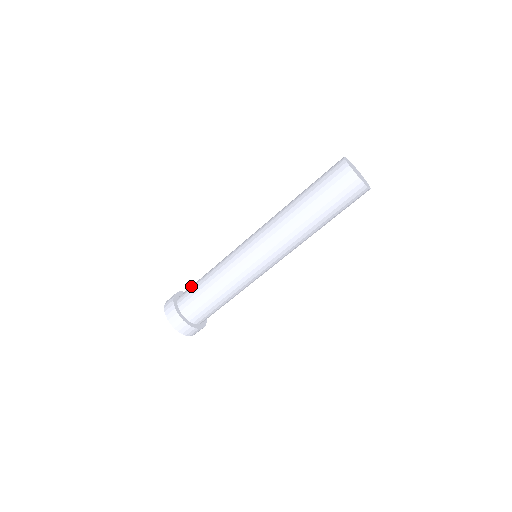
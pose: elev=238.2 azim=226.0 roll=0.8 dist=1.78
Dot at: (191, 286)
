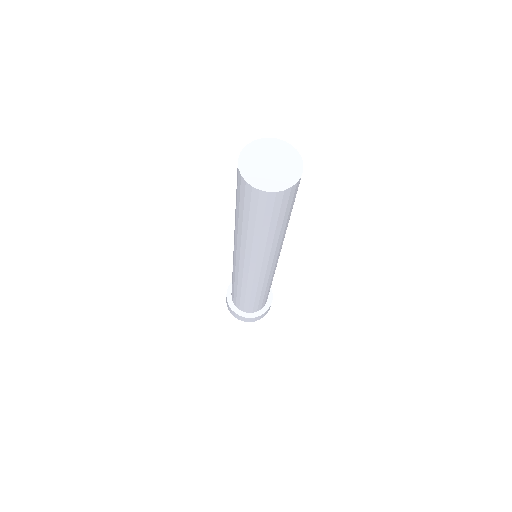
Dot at: occluded
